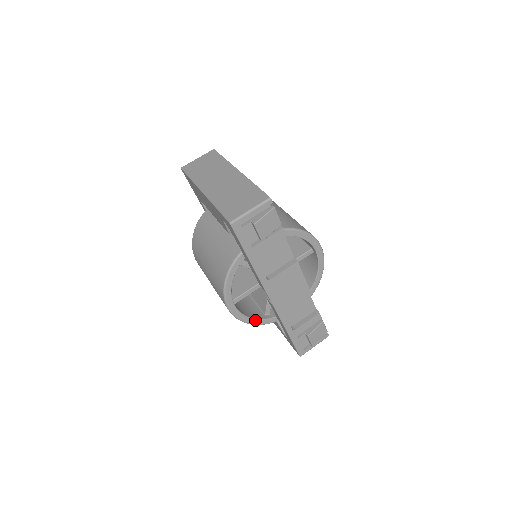
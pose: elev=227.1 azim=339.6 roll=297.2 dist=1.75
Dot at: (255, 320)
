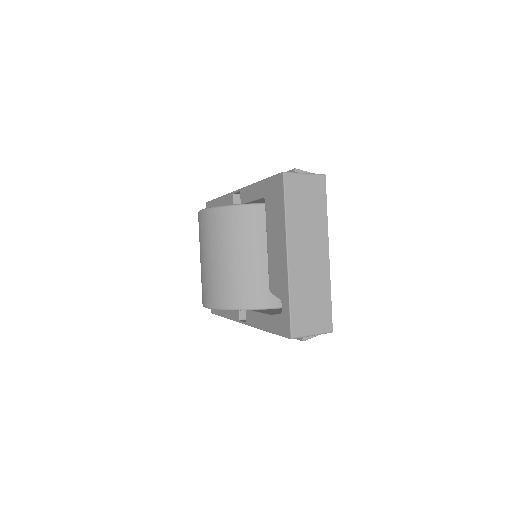
Dot at: occluded
